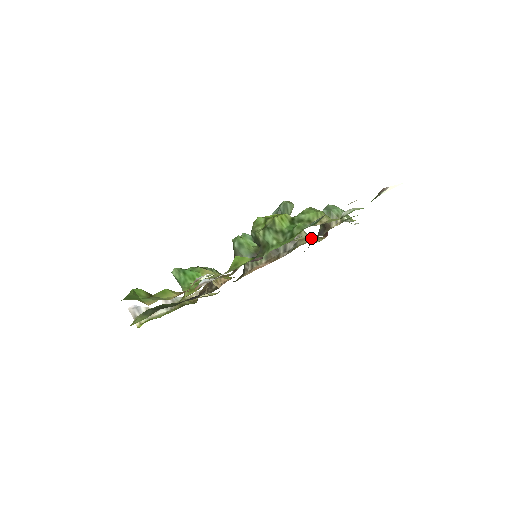
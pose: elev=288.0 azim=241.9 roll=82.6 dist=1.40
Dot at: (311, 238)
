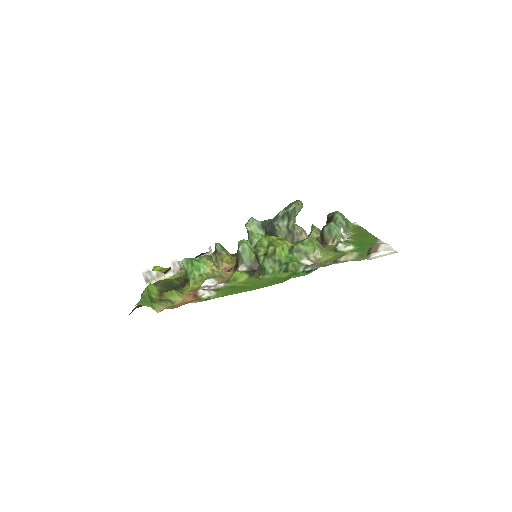
Dot at: occluded
